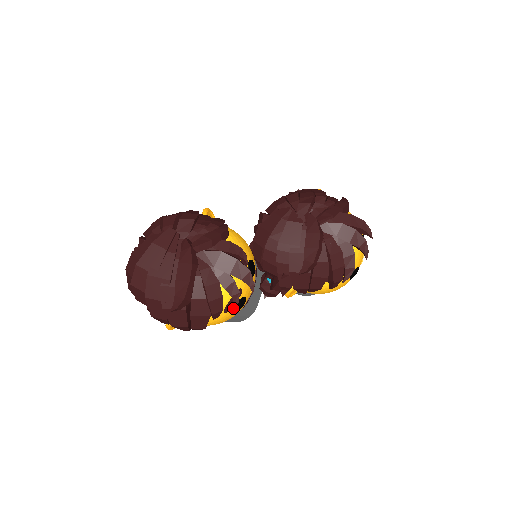
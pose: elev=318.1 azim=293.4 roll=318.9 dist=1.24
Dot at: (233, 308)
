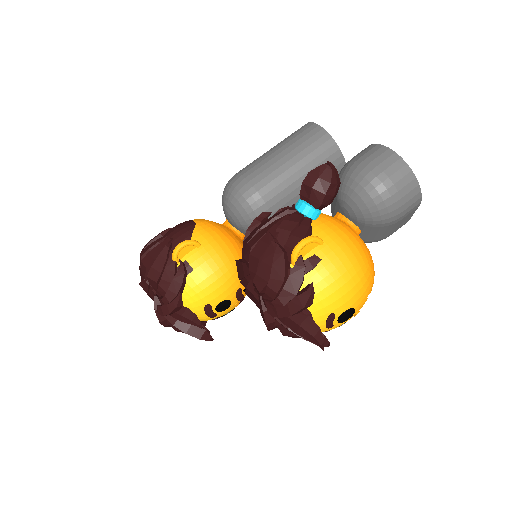
Dot at: occluded
